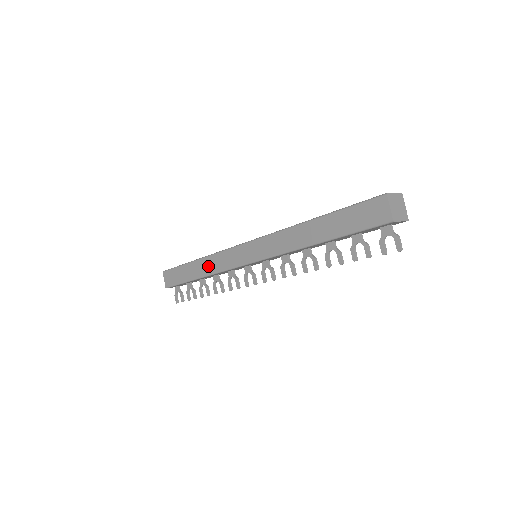
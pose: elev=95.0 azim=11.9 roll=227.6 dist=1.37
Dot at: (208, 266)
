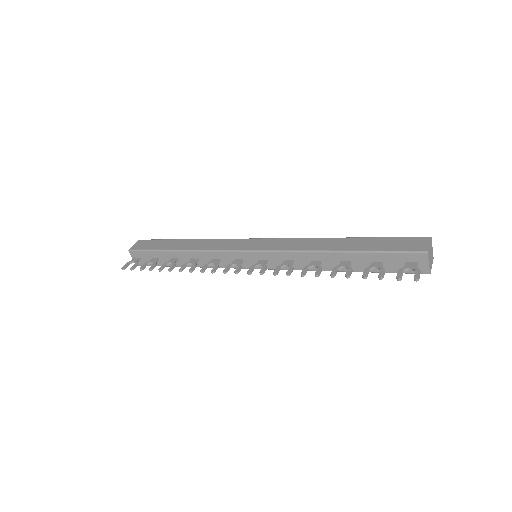
Dot at: (200, 244)
